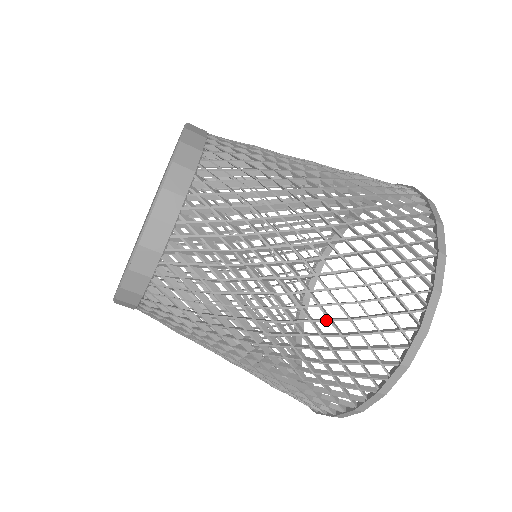
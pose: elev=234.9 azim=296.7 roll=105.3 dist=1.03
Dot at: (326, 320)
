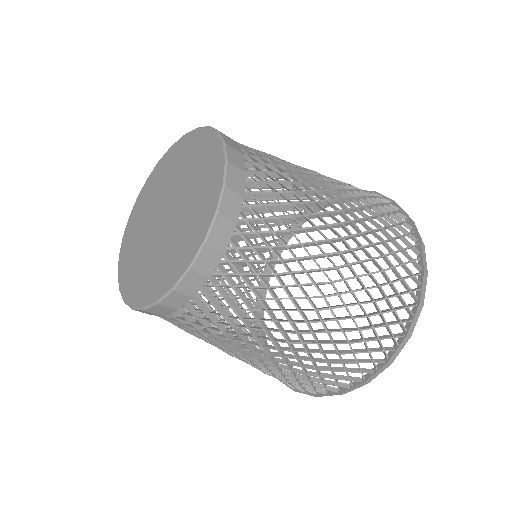
Dot at: occluded
